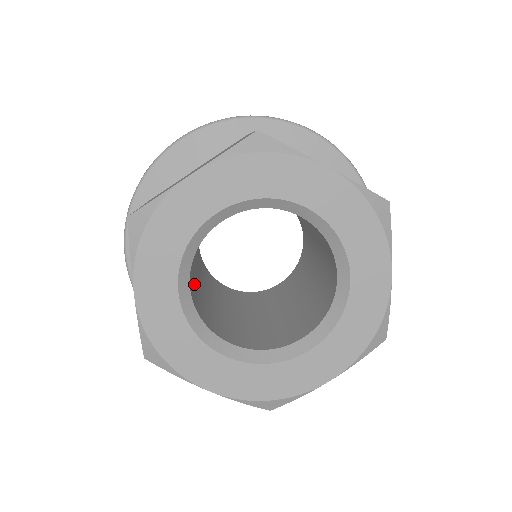
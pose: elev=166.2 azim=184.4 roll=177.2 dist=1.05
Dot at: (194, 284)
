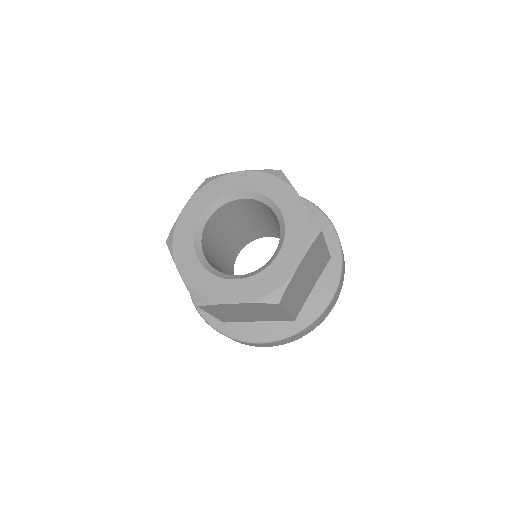
Dot at: occluded
